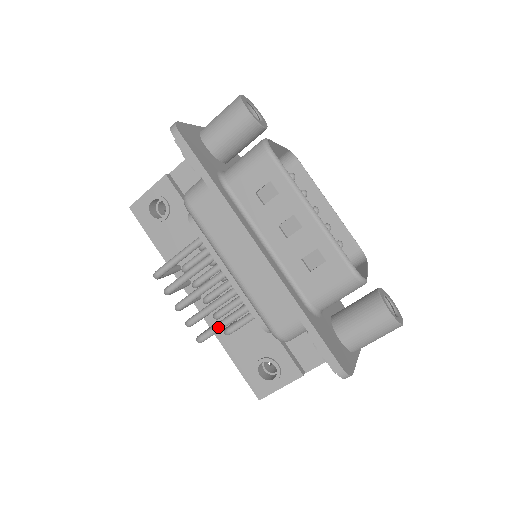
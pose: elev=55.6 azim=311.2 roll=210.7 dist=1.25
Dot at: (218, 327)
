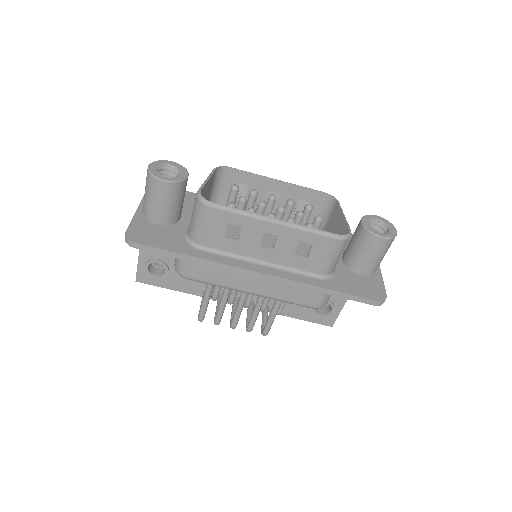
Dot at: (271, 321)
